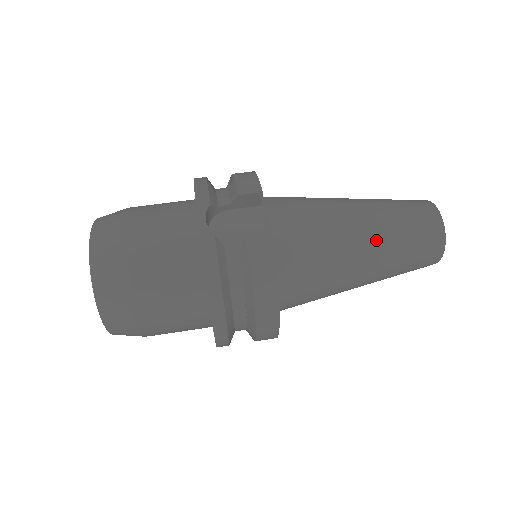
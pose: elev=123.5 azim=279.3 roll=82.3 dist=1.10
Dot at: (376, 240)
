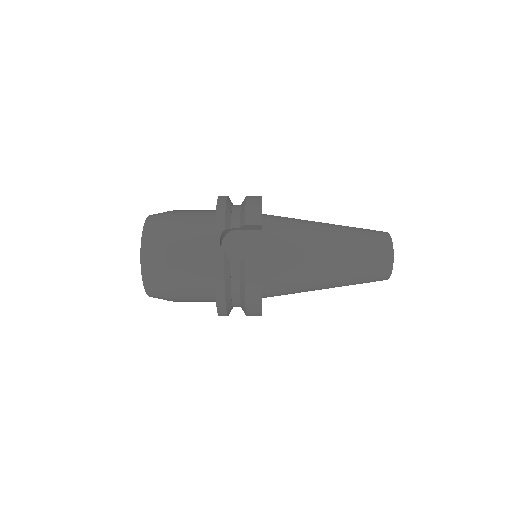
Dot at: (340, 264)
